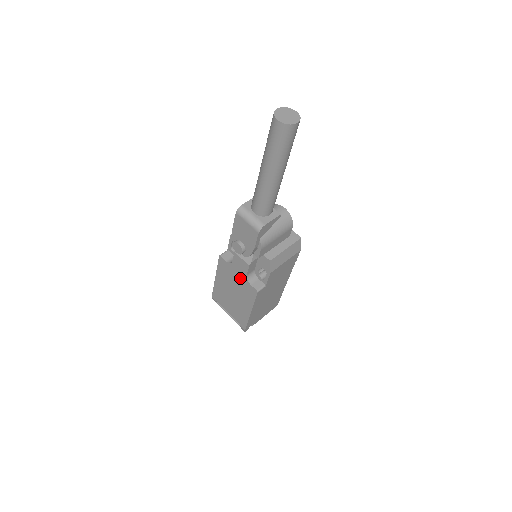
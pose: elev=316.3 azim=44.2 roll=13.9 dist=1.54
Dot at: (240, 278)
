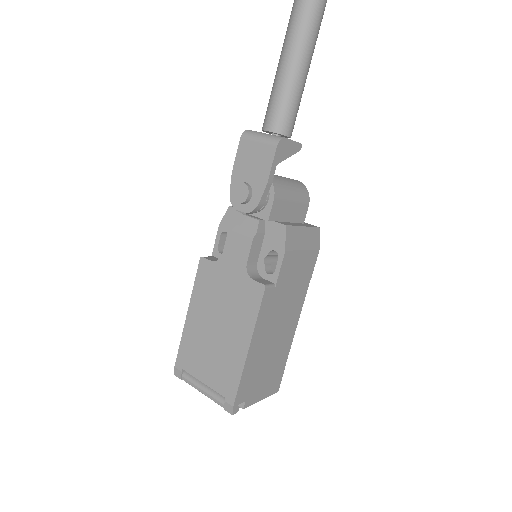
Dot at: (234, 279)
